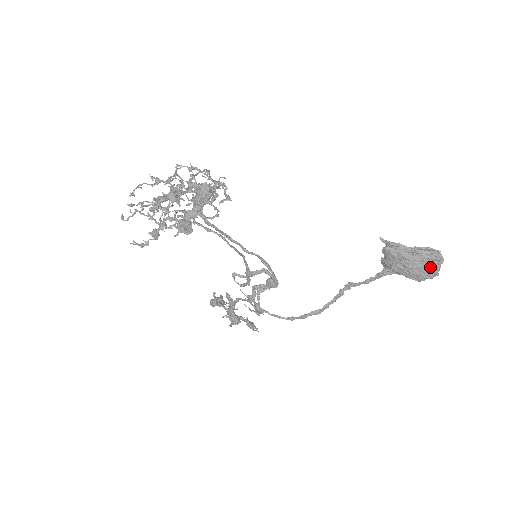
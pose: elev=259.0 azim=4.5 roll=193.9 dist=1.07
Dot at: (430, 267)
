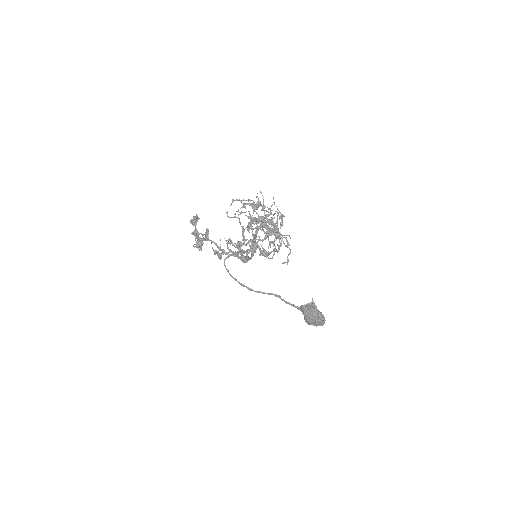
Dot at: (317, 324)
